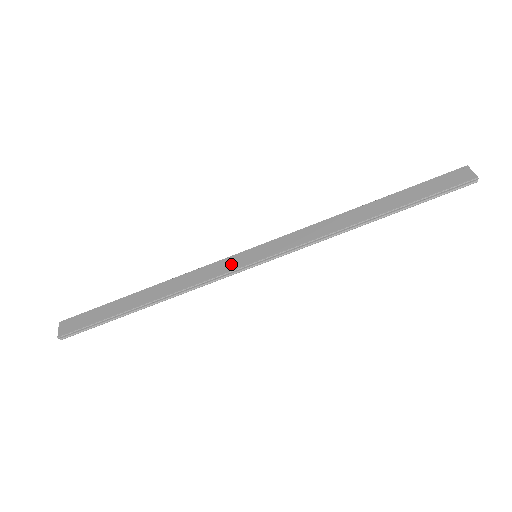
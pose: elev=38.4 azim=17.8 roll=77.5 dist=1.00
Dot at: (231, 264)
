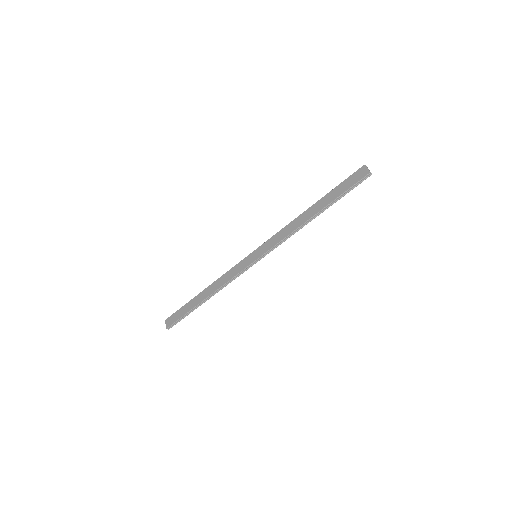
Dot at: (243, 265)
